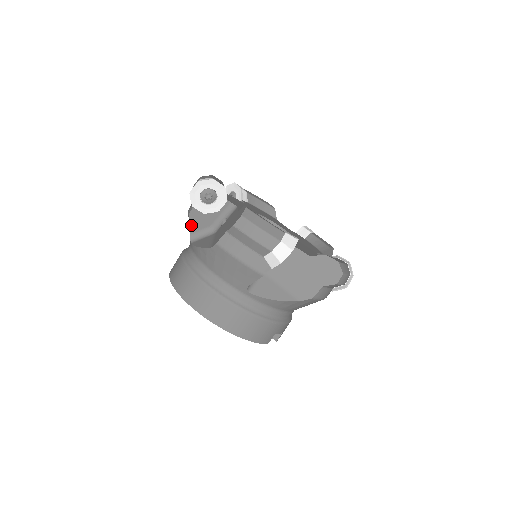
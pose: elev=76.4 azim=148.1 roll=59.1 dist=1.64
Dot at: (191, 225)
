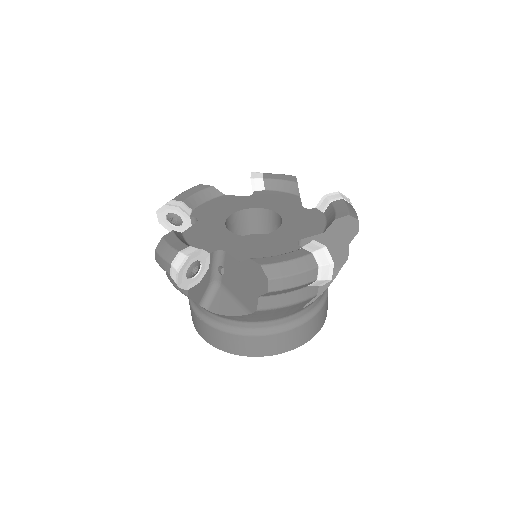
Dot at: (195, 300)
